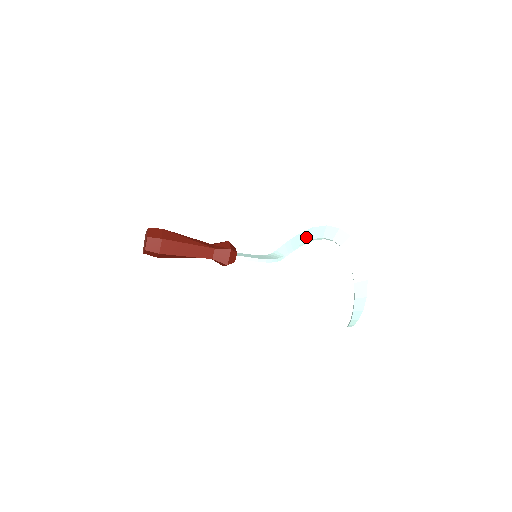
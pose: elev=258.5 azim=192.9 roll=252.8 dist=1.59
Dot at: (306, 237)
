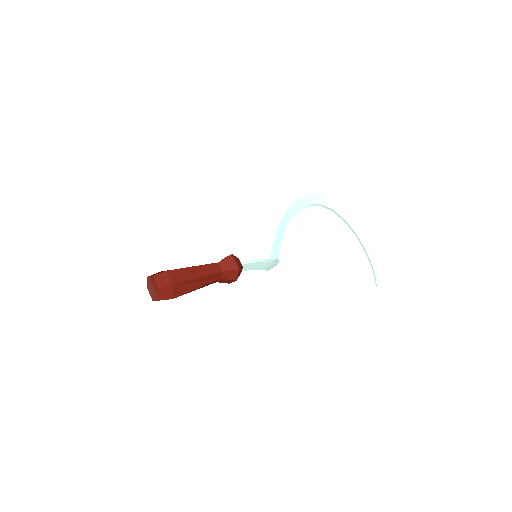
Dot at: (281, 231)
